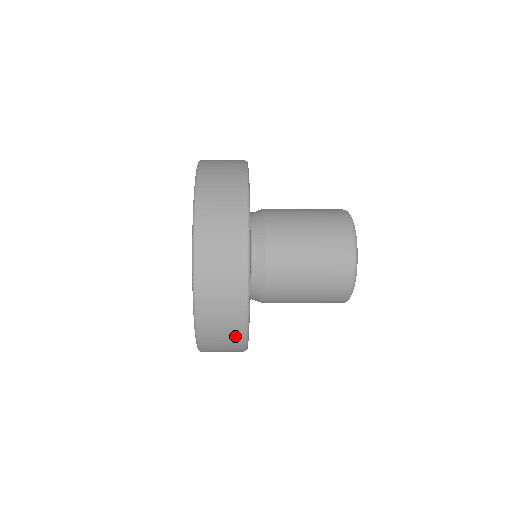
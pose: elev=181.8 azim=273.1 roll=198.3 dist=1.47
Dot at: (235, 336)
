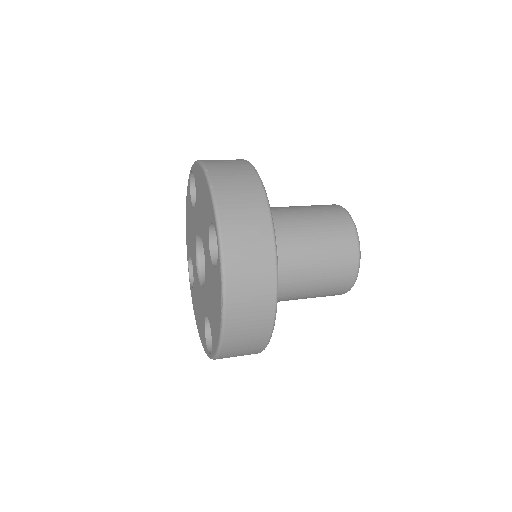
Dot at: (256, 347)
